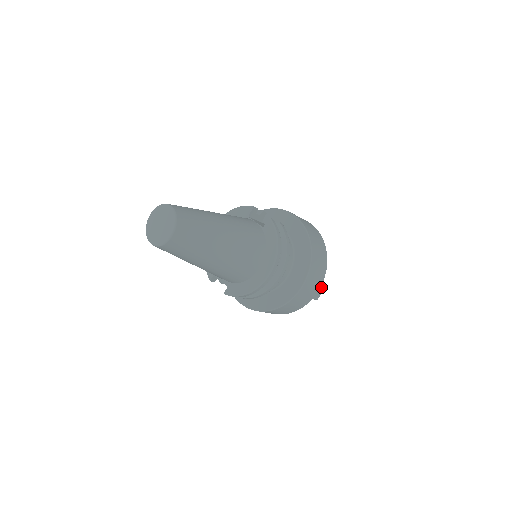
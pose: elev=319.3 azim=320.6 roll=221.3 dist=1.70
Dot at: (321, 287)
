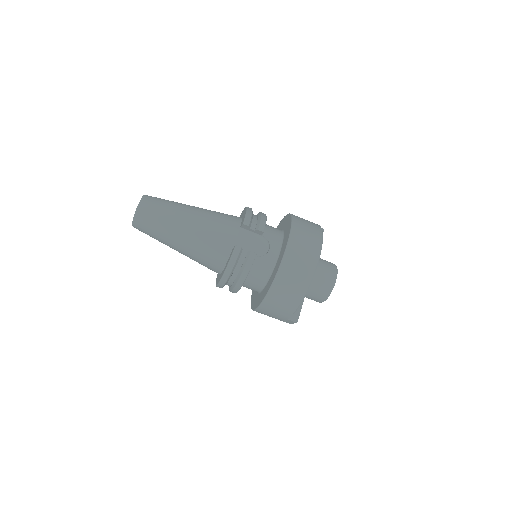
Dot at: (289, 320)
